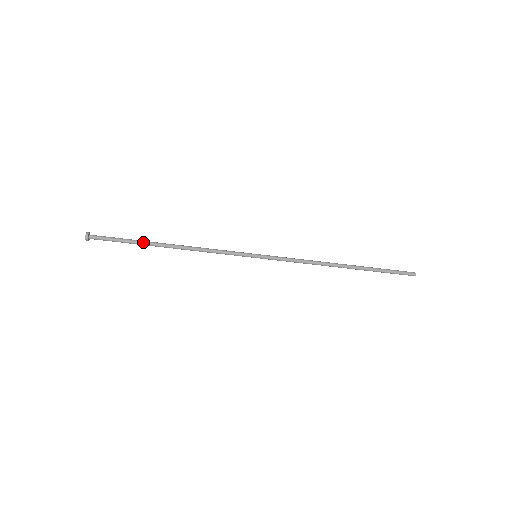
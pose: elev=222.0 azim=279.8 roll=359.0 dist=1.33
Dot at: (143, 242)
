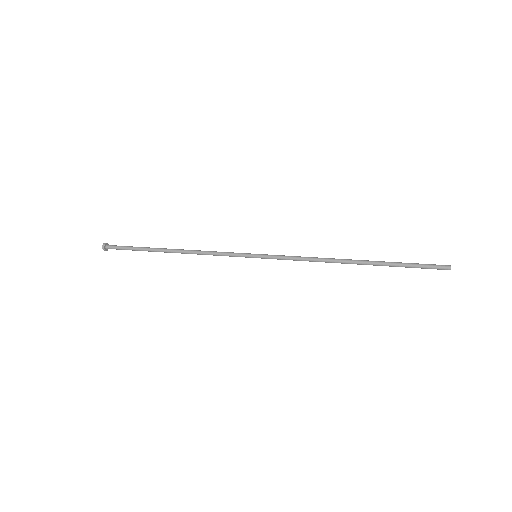
Dot at: occluded
